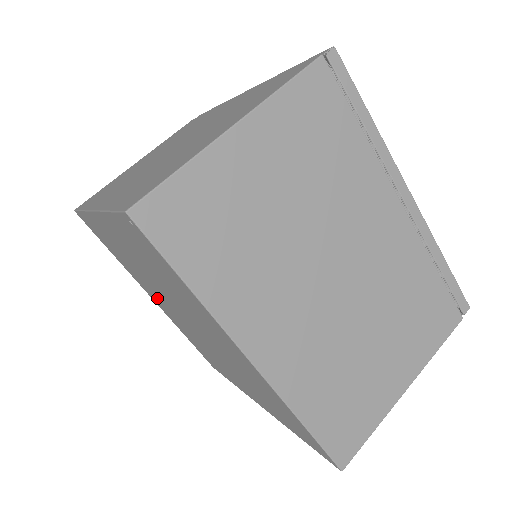
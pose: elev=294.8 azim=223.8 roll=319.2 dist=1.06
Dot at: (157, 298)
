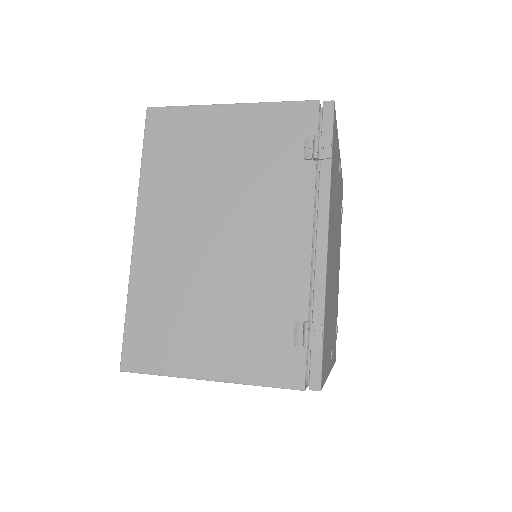
Dot at: occluded
